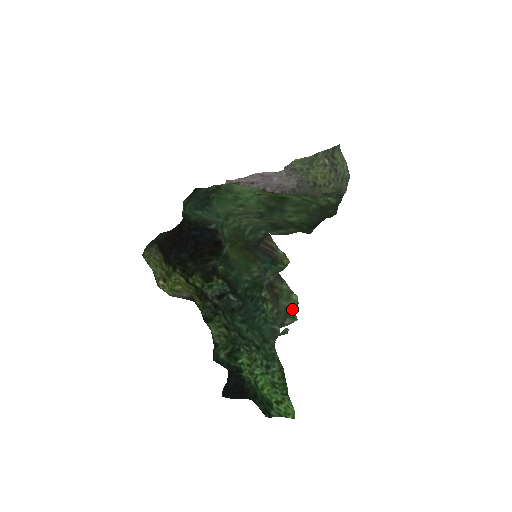
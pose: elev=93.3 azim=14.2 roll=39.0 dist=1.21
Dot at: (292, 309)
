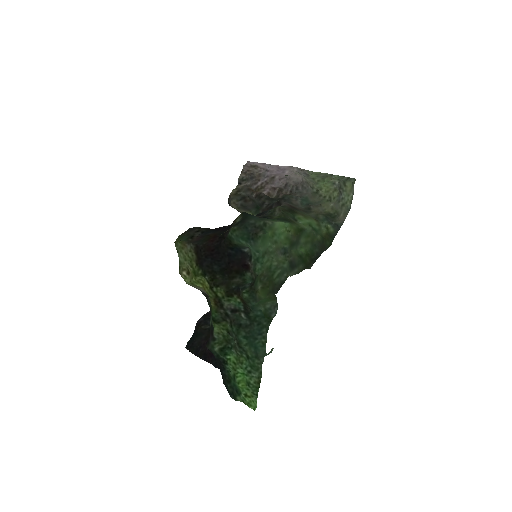
Dot at: occluded
